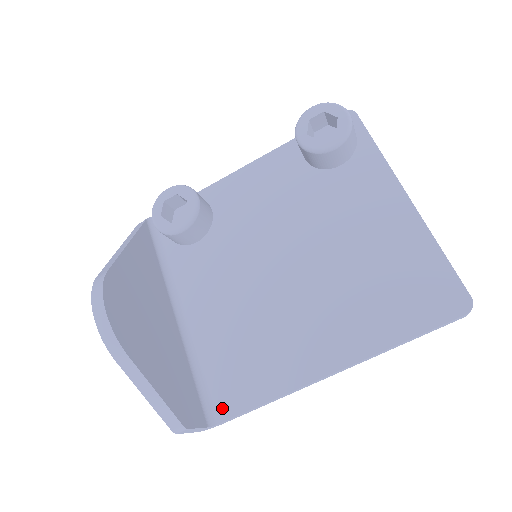
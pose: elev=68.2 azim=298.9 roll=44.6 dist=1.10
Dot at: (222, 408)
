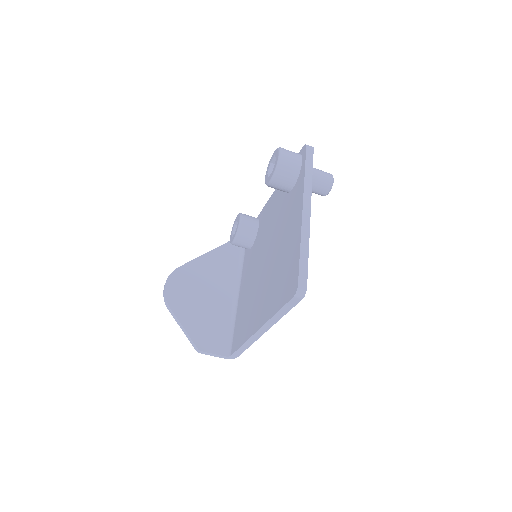
Dot at: (233, 347)
